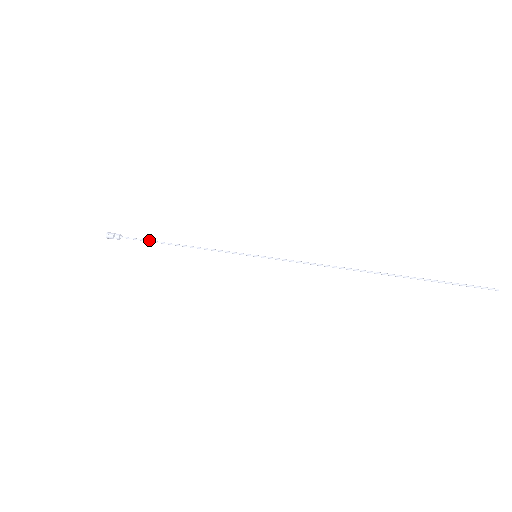
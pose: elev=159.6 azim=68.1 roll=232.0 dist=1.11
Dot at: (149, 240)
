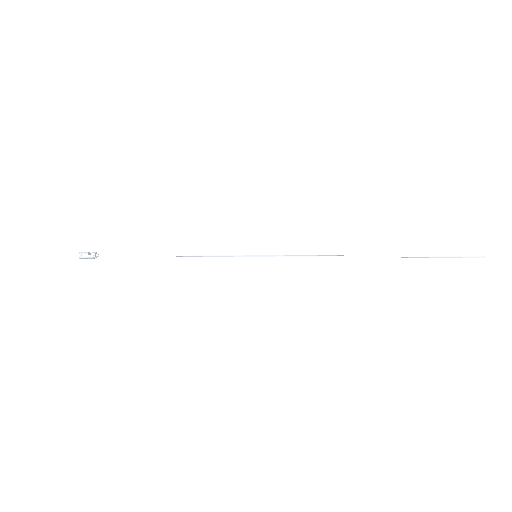
Dot at: occluded
